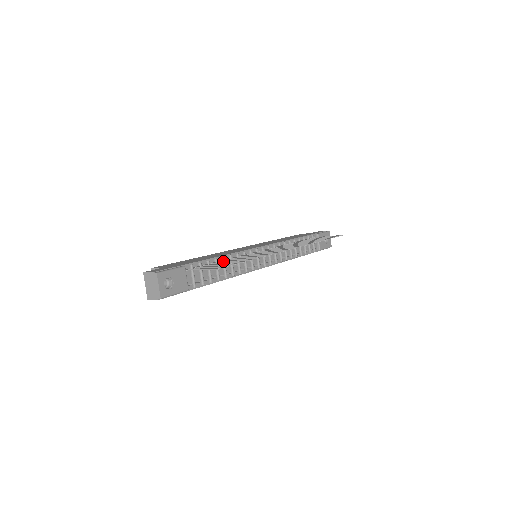
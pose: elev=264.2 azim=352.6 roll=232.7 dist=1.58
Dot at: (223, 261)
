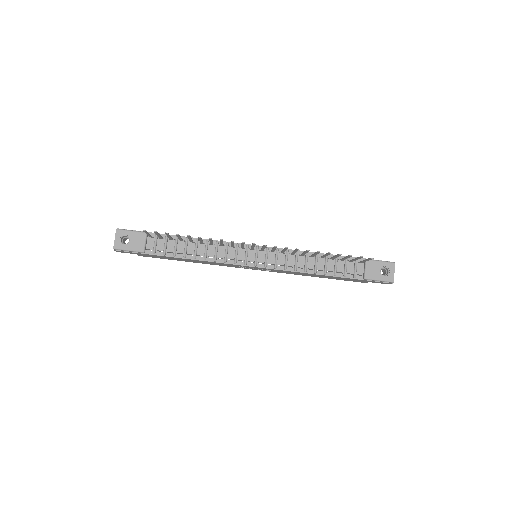
Dot at: occluded
